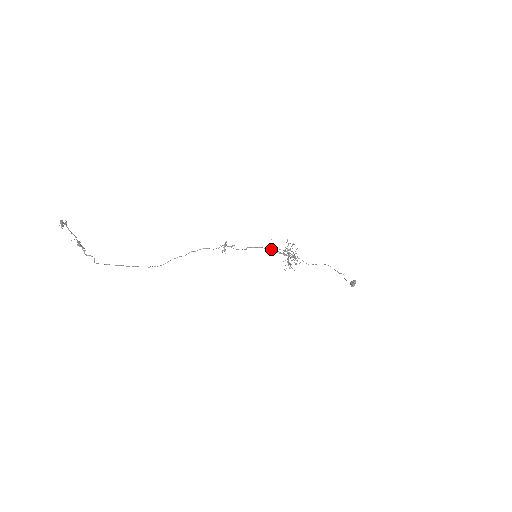
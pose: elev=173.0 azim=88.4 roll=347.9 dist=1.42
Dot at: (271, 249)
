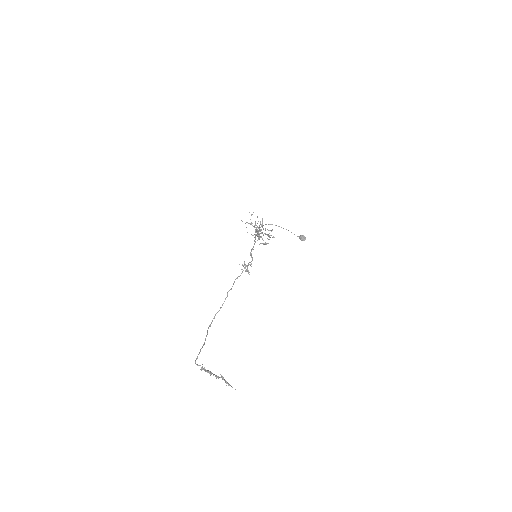
Dot at: occluded
